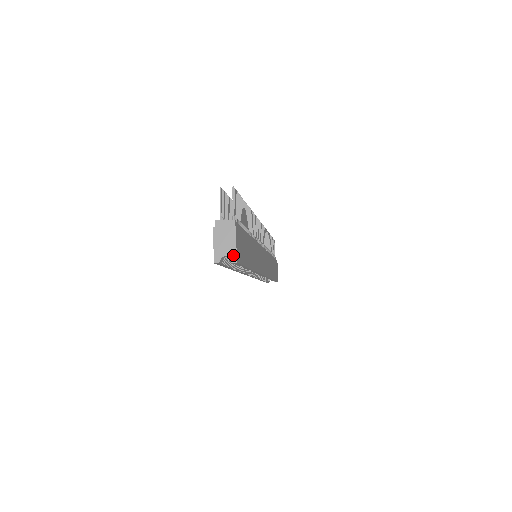
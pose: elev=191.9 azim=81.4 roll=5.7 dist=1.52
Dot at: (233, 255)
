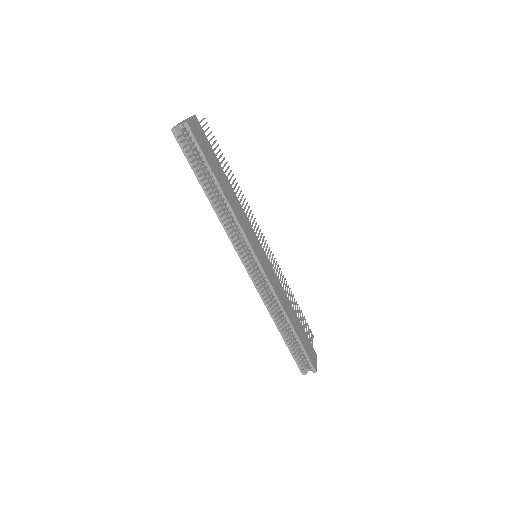
Dot at: (186, 121)
